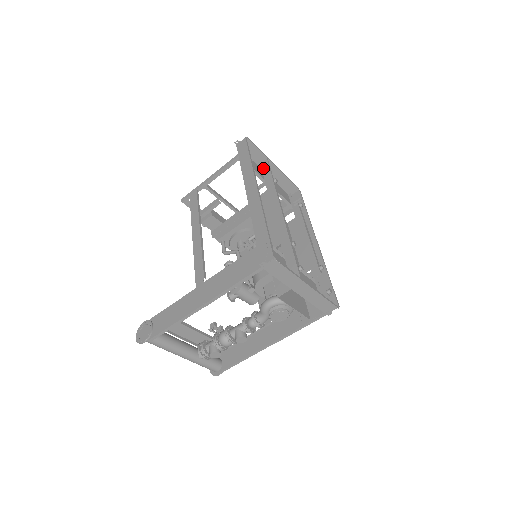
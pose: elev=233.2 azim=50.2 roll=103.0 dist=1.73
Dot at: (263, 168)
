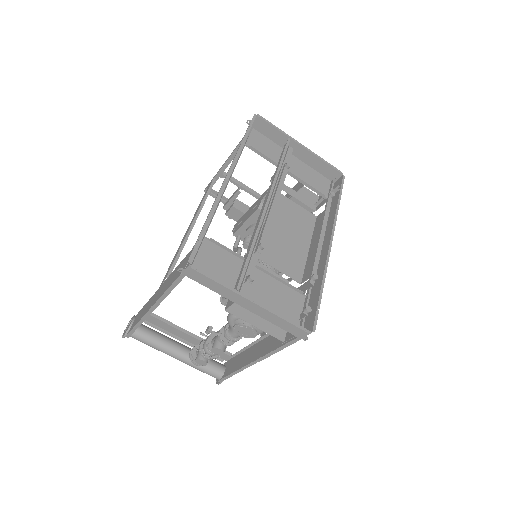
Dot at: (283, 150)
